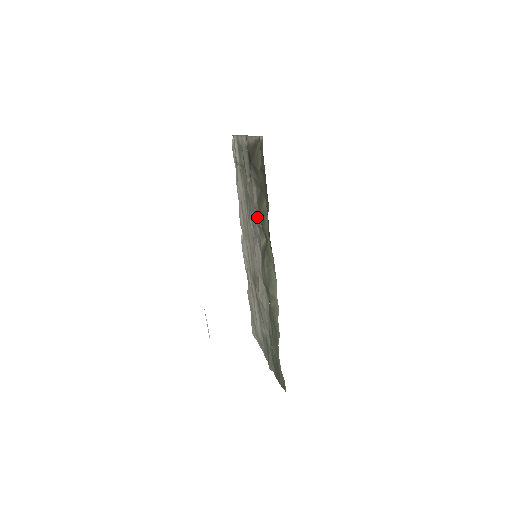
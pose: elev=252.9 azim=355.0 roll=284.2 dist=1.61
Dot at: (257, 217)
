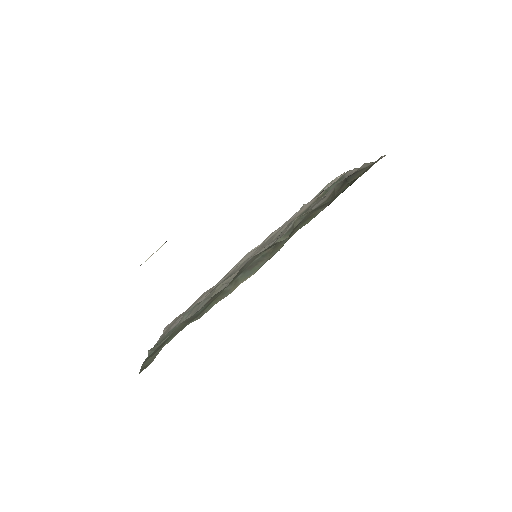
Dot at: (301, 217)
